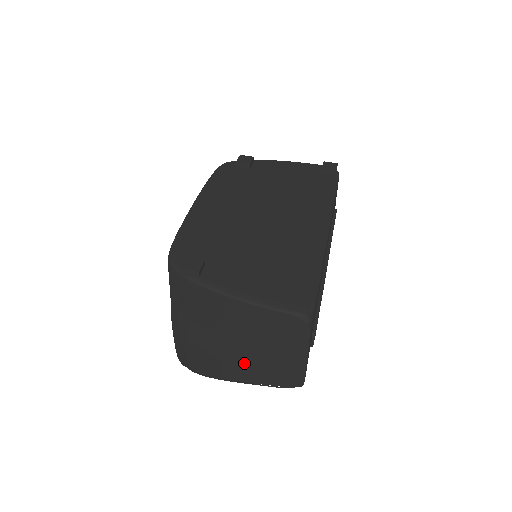
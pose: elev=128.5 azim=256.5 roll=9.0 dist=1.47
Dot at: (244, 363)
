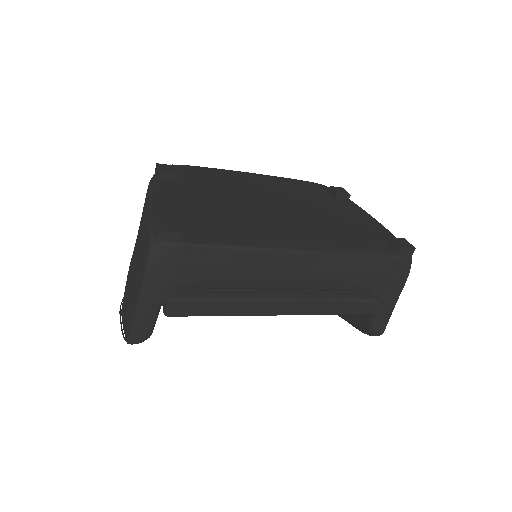
Dot at: (127, 285)
